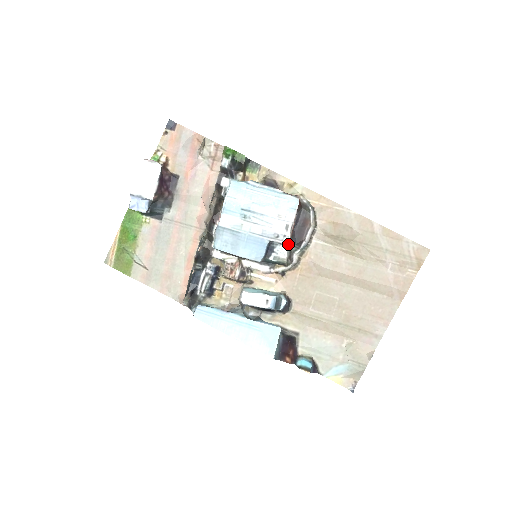
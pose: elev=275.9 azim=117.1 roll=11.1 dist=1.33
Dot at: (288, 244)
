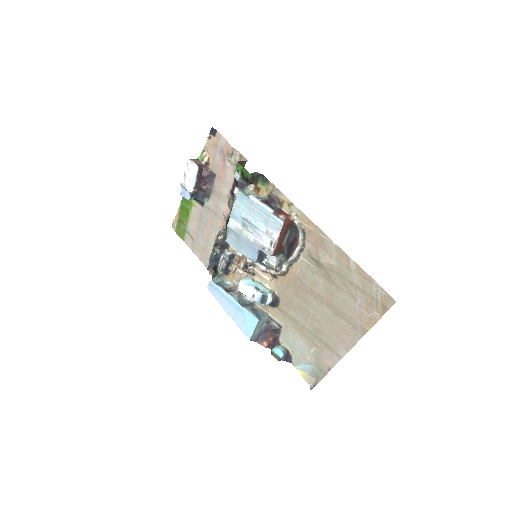
Dot at: (277, 255)
